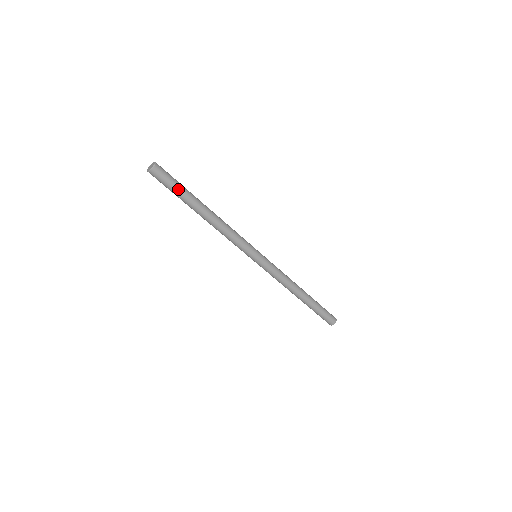
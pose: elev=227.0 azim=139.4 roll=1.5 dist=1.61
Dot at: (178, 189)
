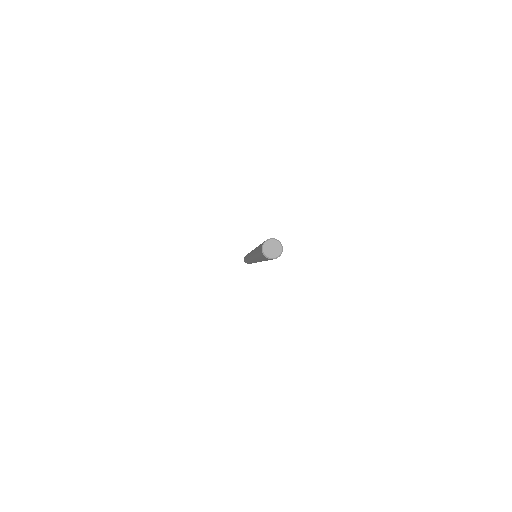
Dot at: (266, 260)
